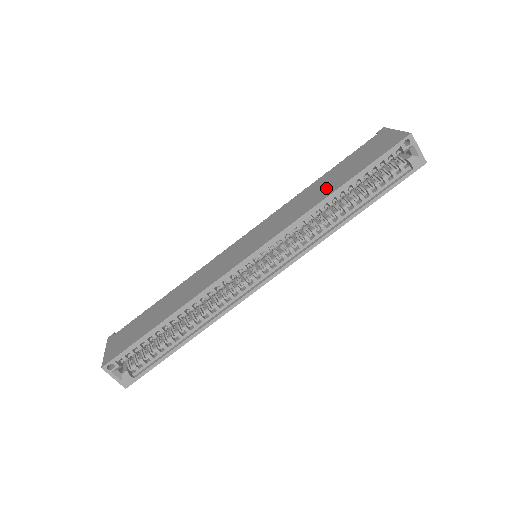
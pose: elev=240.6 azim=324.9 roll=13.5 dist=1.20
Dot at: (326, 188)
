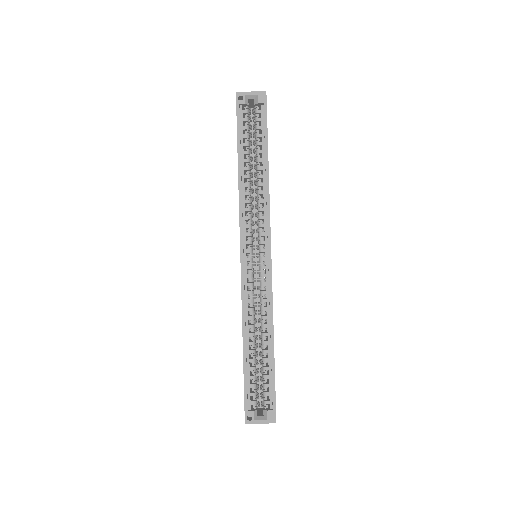
Dot at: occluded
